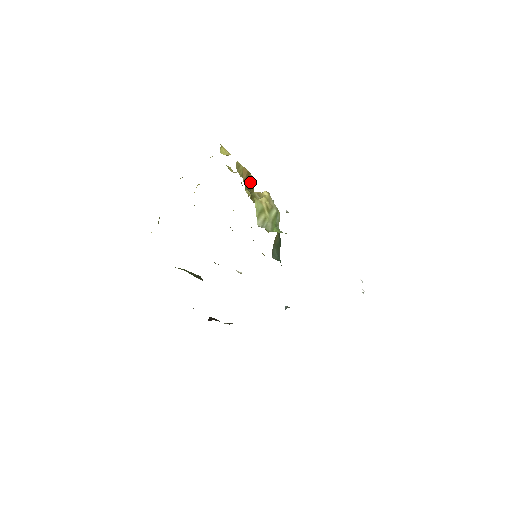
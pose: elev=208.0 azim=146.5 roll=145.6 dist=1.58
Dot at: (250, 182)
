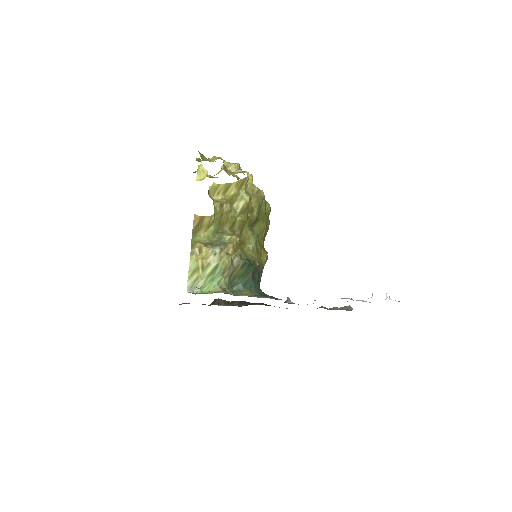
Dot at: (206, 224)
